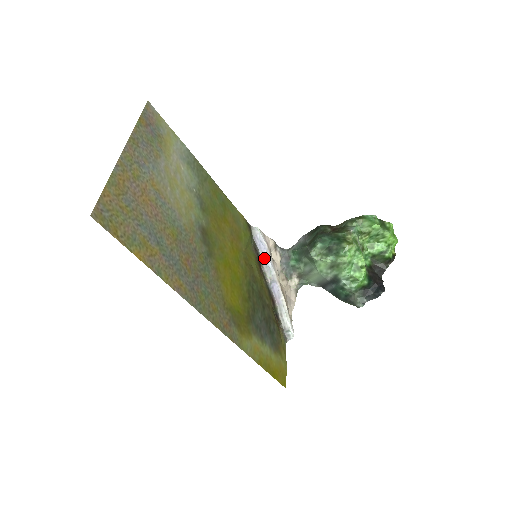
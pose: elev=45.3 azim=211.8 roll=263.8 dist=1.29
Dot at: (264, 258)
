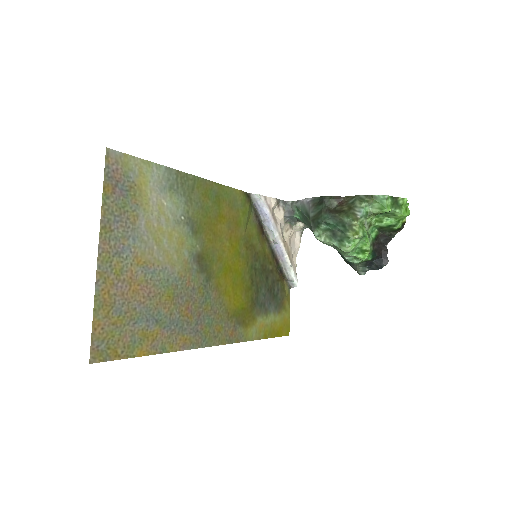
Dot at: (266, 222)
